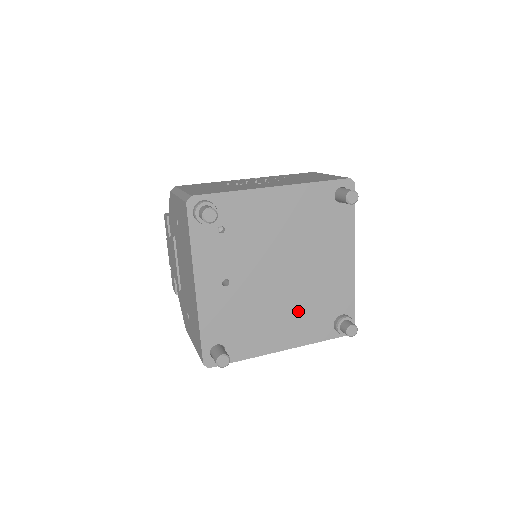
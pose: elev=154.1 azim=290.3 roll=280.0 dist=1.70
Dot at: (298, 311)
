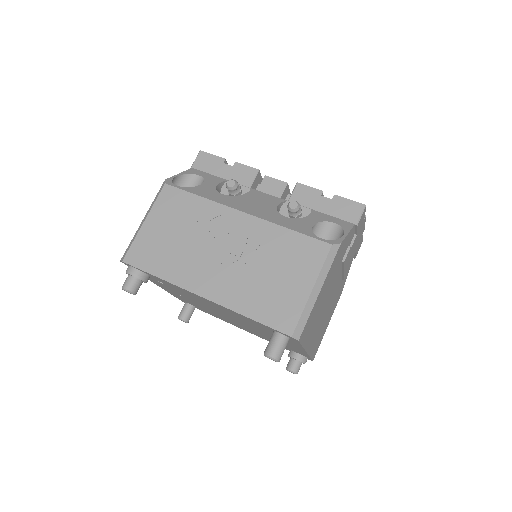
Dot at: (252, 331)
